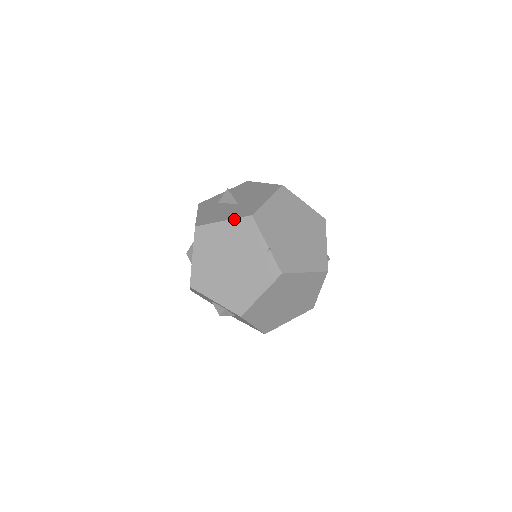
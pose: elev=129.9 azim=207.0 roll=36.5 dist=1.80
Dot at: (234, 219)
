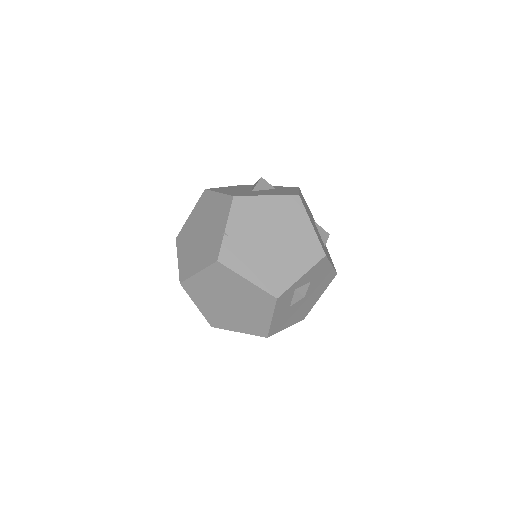
Dot at: (224, 194)
